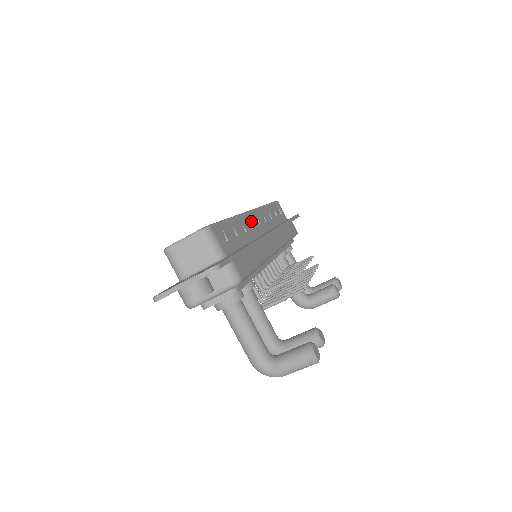
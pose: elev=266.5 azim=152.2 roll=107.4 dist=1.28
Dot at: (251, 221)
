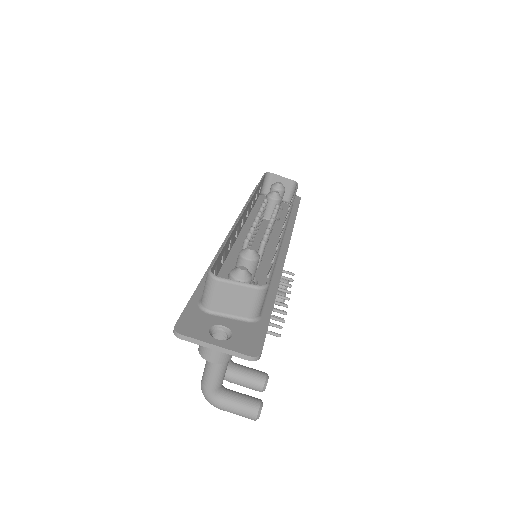
Dot at: occluded
